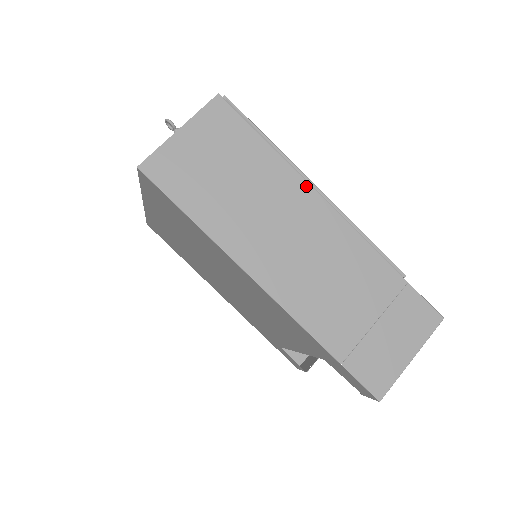
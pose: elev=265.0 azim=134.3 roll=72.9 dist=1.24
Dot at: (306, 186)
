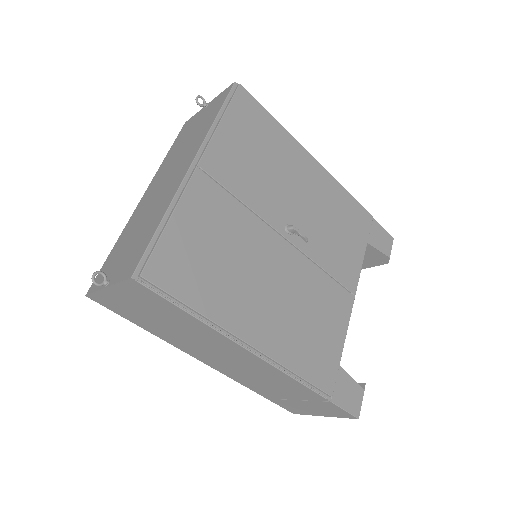
Dot at: (236, 345)
